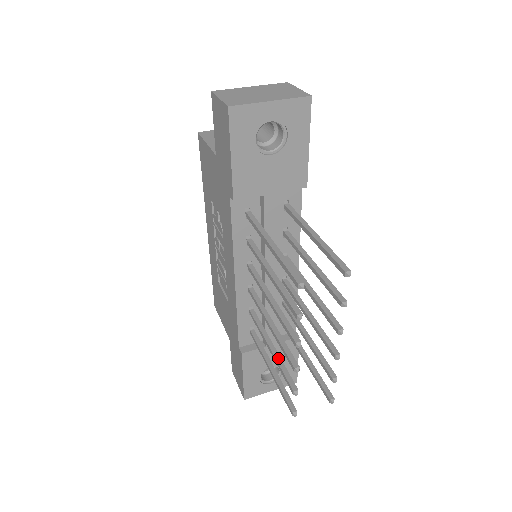
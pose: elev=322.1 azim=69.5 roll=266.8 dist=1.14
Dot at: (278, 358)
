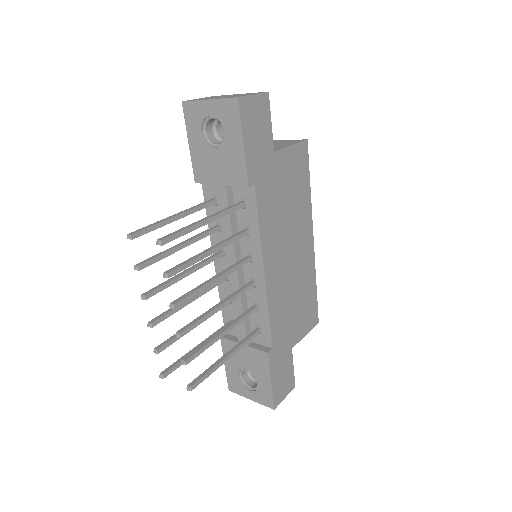
Dot at: occluded
